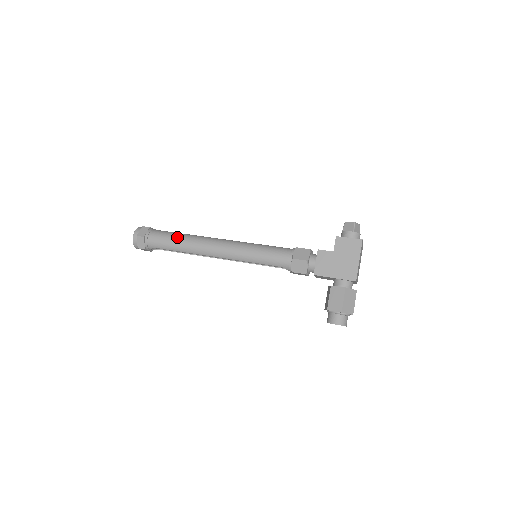
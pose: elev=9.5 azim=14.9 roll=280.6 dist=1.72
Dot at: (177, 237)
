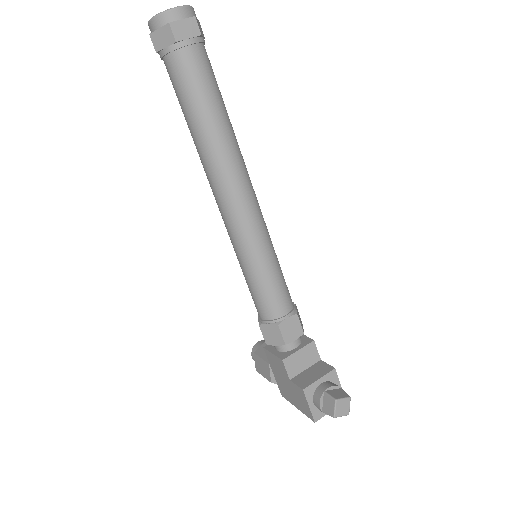
Dot at: (192, 119)
